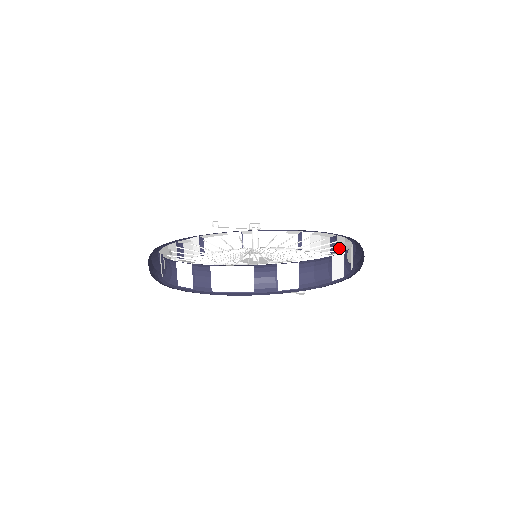
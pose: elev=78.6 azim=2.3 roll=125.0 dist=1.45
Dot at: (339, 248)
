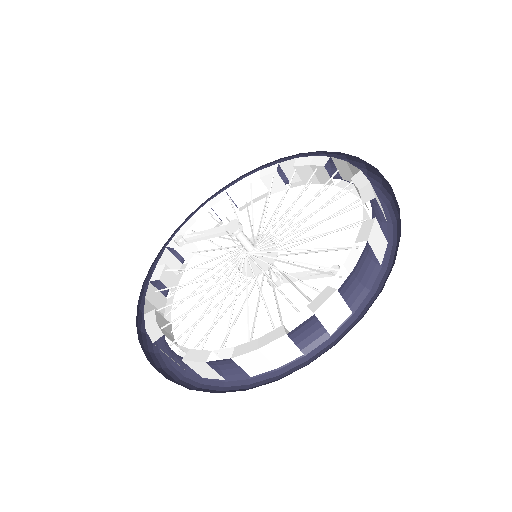
Dot at: (342, 171)
